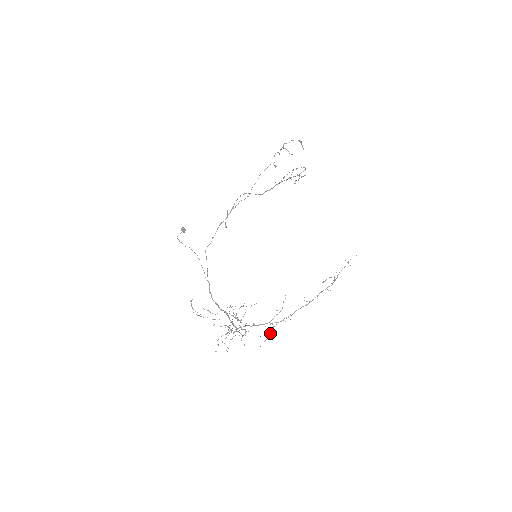
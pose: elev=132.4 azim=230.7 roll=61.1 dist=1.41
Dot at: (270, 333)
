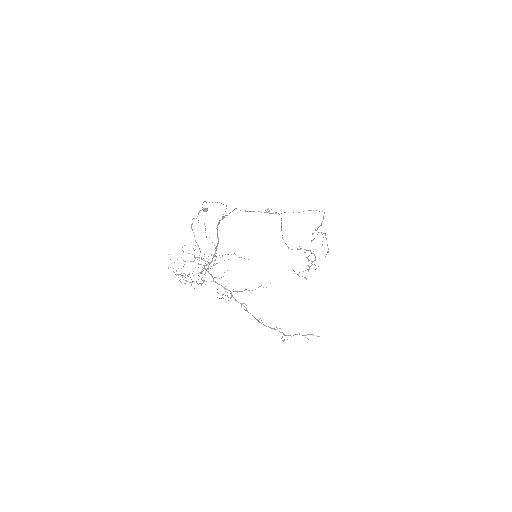
Dot at: occluded
